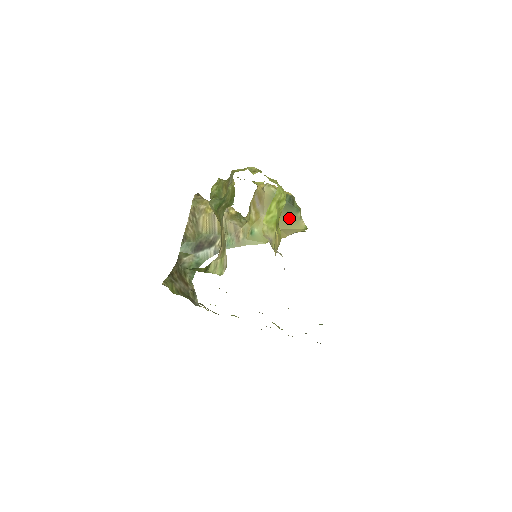
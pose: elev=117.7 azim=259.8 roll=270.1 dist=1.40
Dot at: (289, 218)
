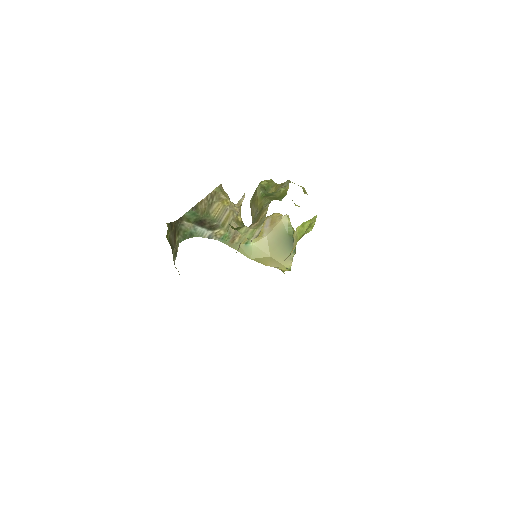
Dot at: (284, 252)
